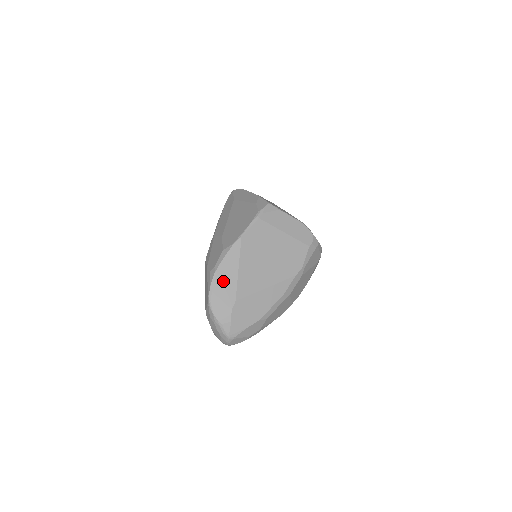
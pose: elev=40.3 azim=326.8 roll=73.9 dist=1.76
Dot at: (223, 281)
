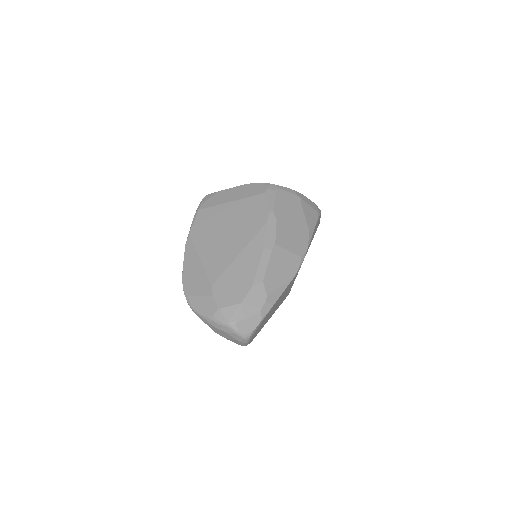
Dot at: (192, 280)
